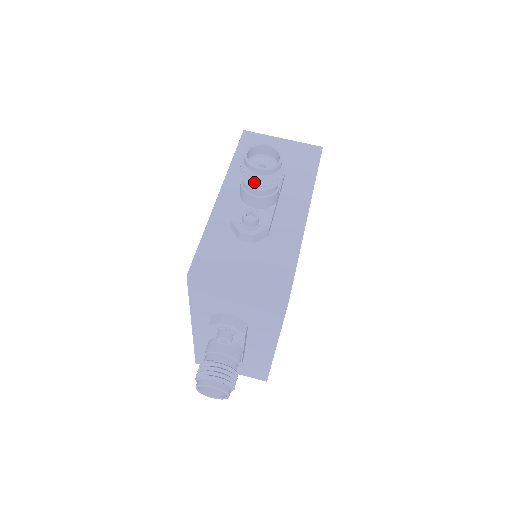
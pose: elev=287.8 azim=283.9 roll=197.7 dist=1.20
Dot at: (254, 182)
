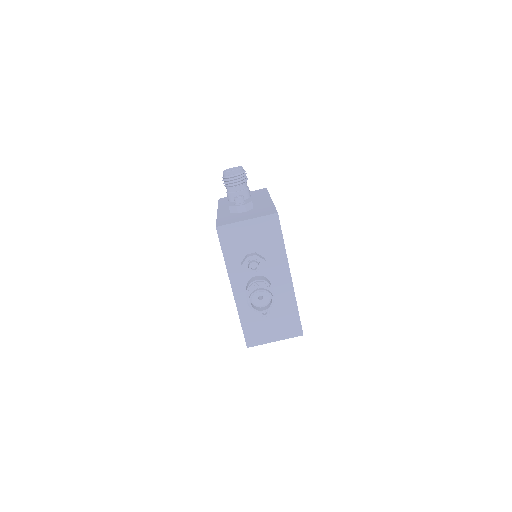
Dot at: (233, 181)
